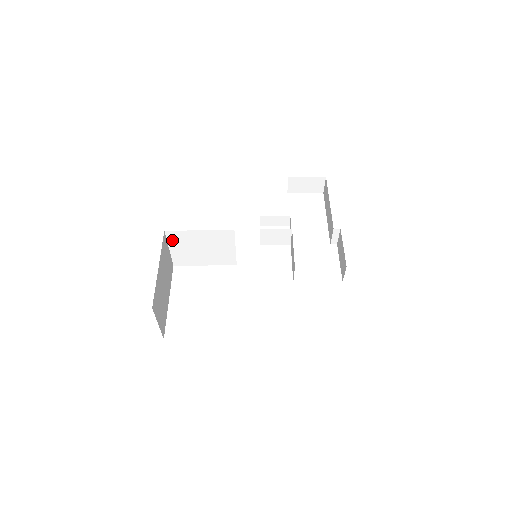
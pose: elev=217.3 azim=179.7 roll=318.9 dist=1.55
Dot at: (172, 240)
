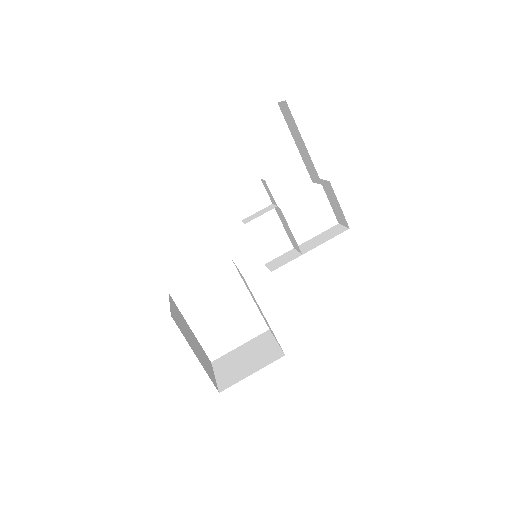
Dot at: occluded
